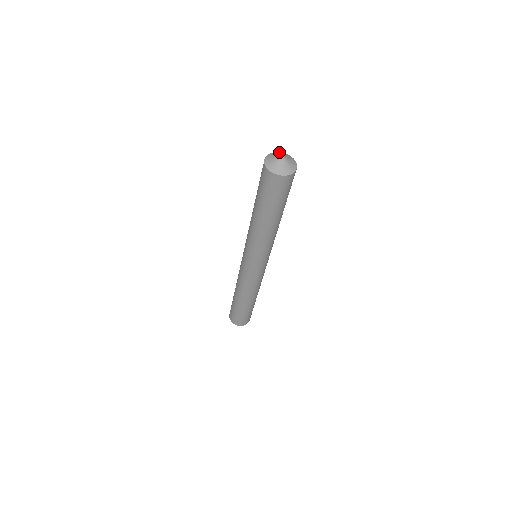
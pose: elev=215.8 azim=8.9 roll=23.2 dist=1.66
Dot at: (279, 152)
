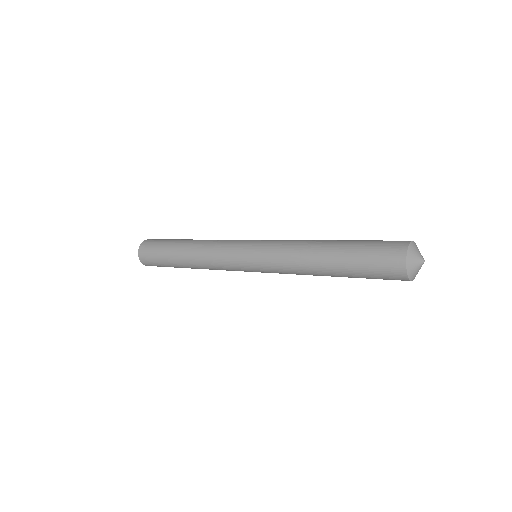
Dot at: occluded
